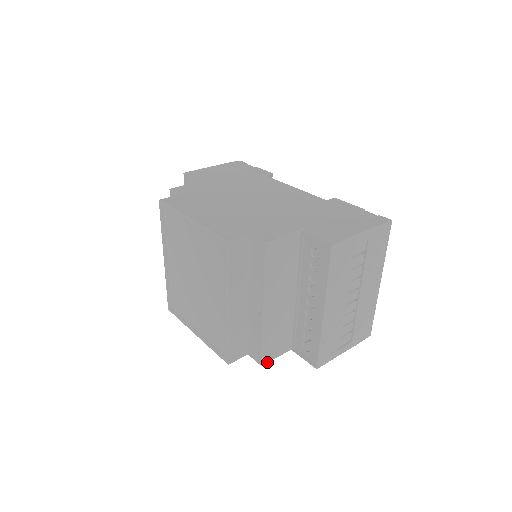
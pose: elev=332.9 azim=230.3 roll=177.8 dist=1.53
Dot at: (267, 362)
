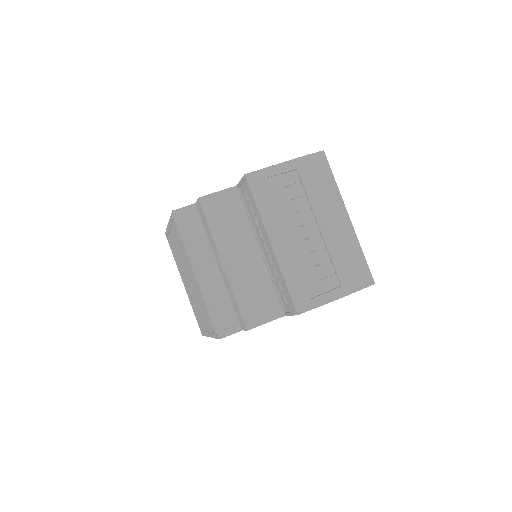
Dot at: (254, 327)
